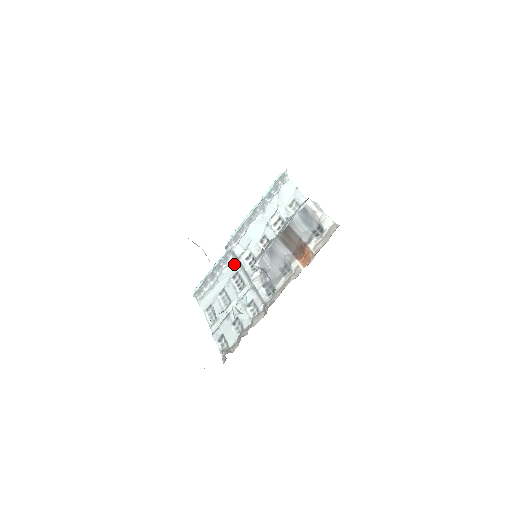
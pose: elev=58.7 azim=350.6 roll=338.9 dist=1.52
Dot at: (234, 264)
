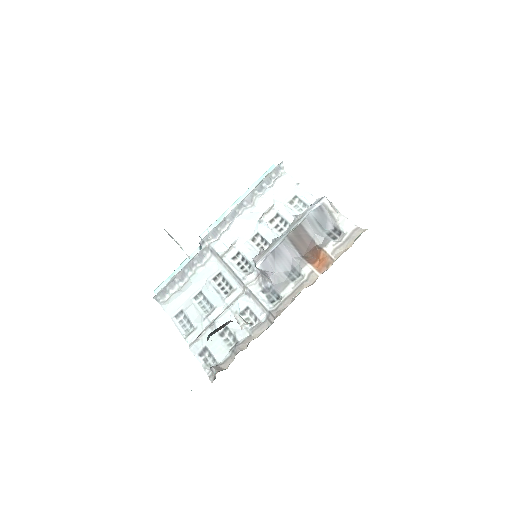
Dot at: (214, 263)
